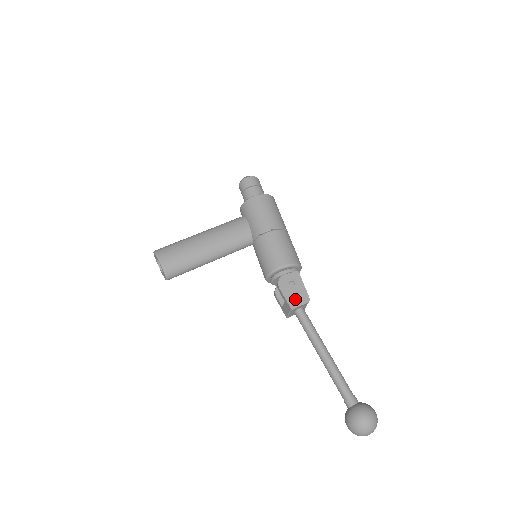
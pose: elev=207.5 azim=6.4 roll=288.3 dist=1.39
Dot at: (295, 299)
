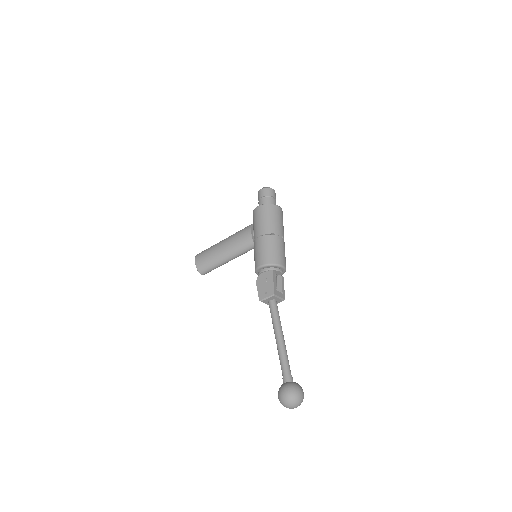
Dot at: (264, 293)
